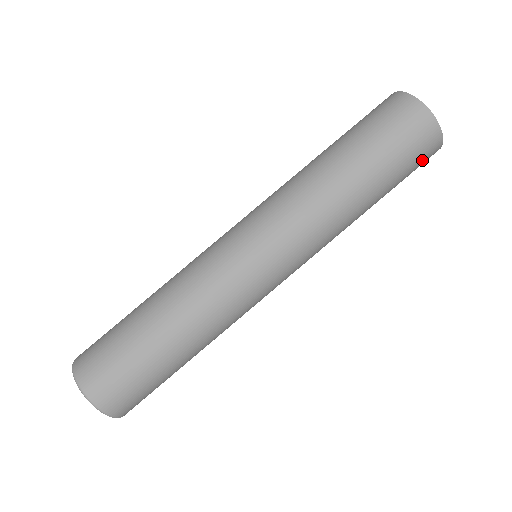
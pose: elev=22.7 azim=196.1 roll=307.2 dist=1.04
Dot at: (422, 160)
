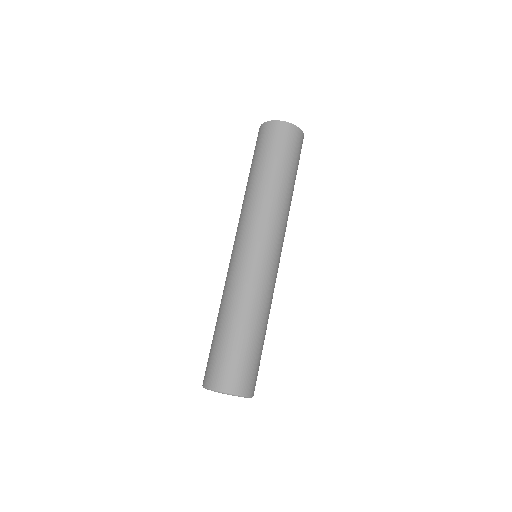
Dot at: (290, 140)
